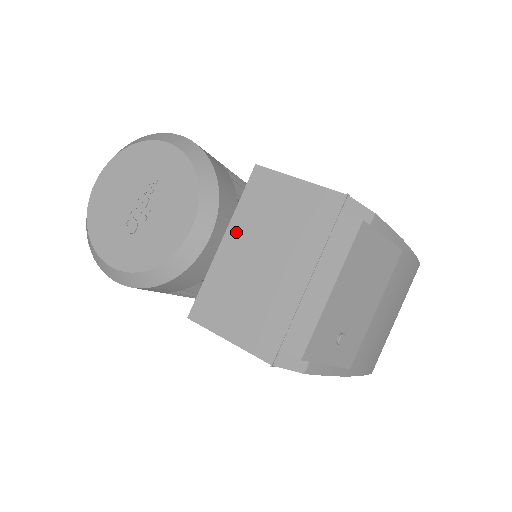
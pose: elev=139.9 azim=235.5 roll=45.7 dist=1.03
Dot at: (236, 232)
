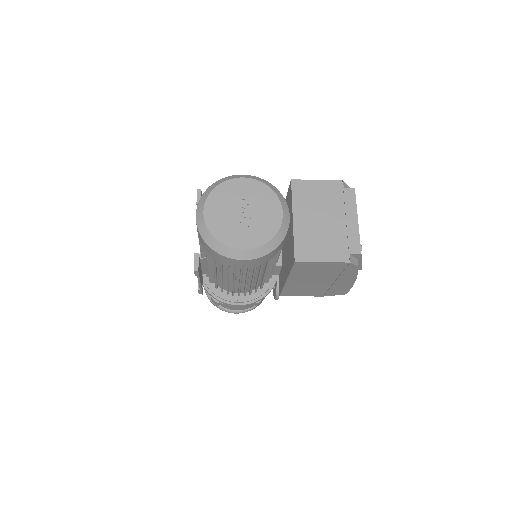
Dot at: (299, 212)
